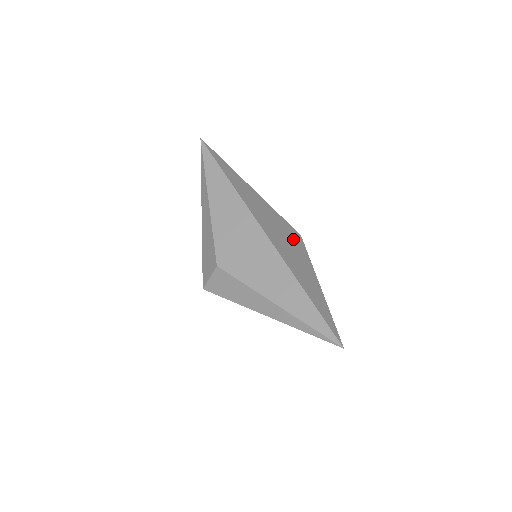
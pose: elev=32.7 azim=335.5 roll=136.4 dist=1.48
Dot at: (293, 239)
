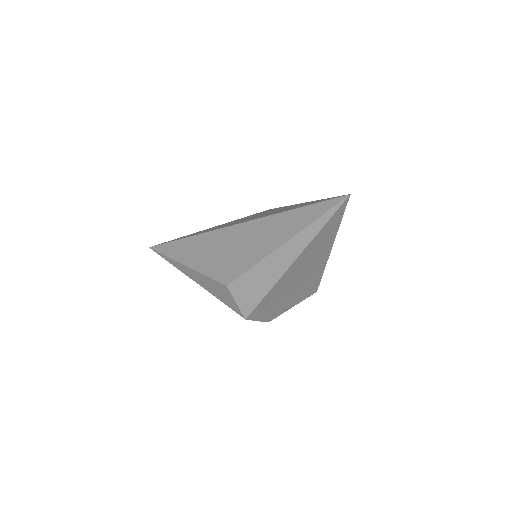
Dot at: occluded
